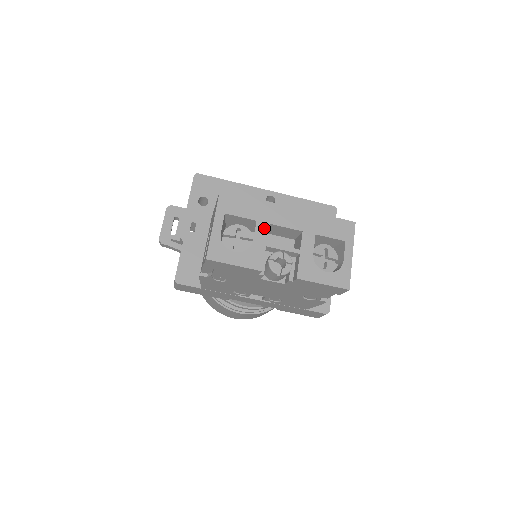
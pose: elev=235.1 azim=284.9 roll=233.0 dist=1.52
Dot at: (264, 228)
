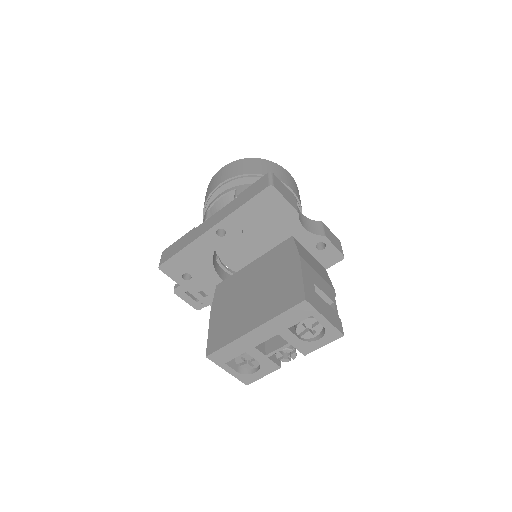
Dot at: (254, 352)
